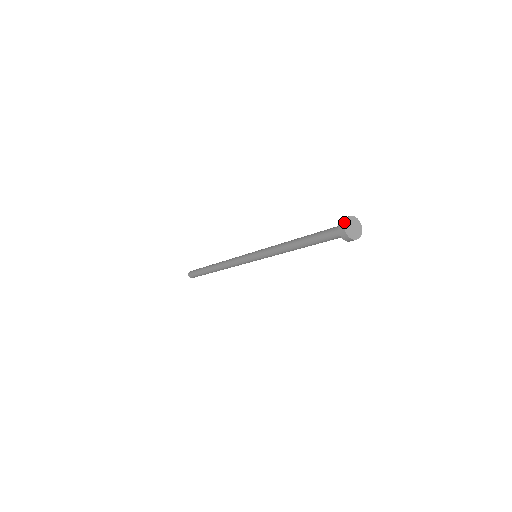
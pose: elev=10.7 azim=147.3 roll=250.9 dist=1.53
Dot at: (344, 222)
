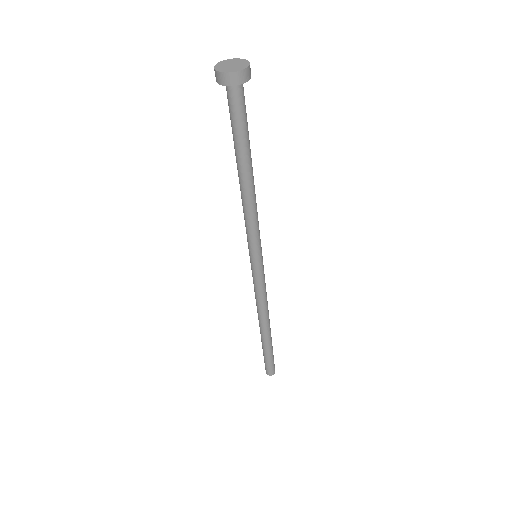
Dot at: (215, 65)
